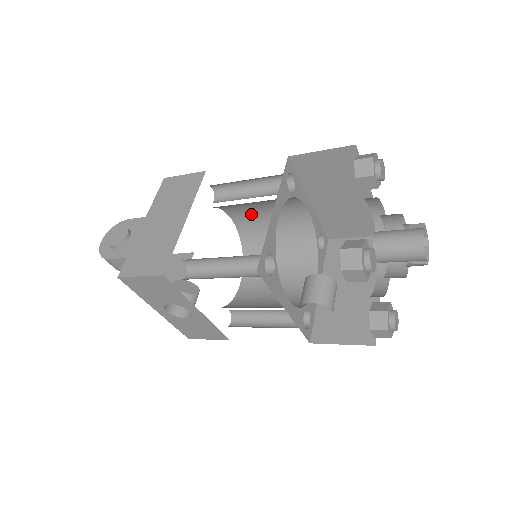
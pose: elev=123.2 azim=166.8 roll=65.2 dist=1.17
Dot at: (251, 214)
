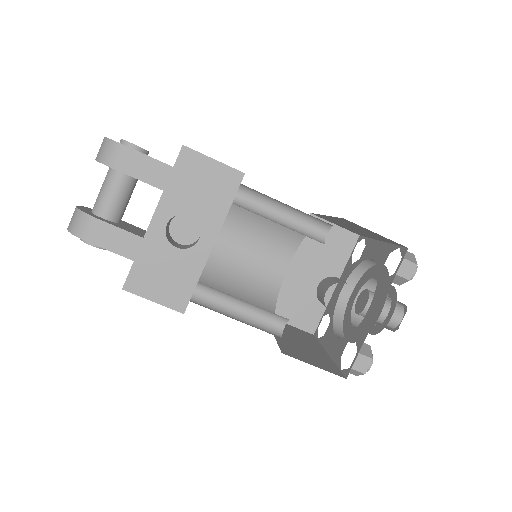
Dot at: (238, 240)
